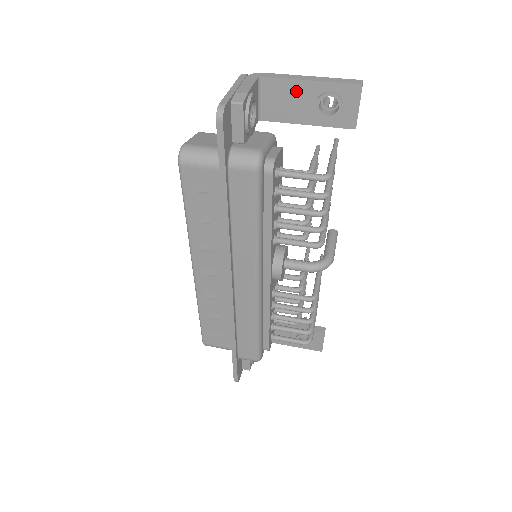
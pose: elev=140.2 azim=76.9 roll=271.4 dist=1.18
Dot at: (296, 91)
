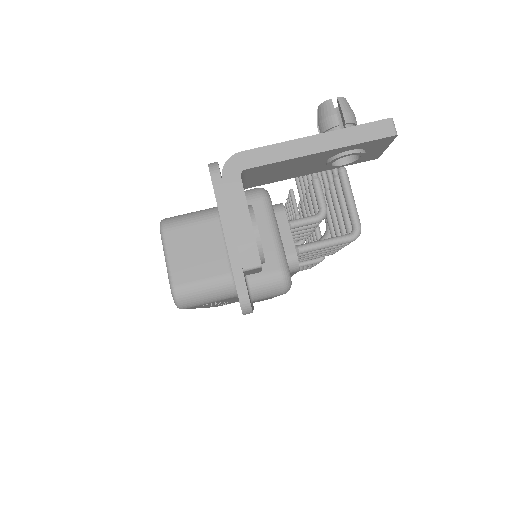
Dot at: (298, 163)
